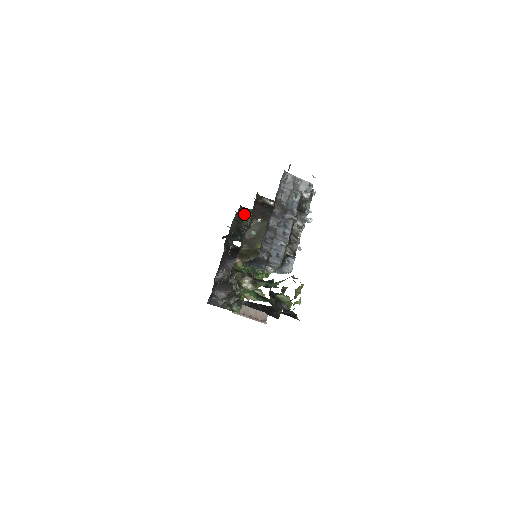
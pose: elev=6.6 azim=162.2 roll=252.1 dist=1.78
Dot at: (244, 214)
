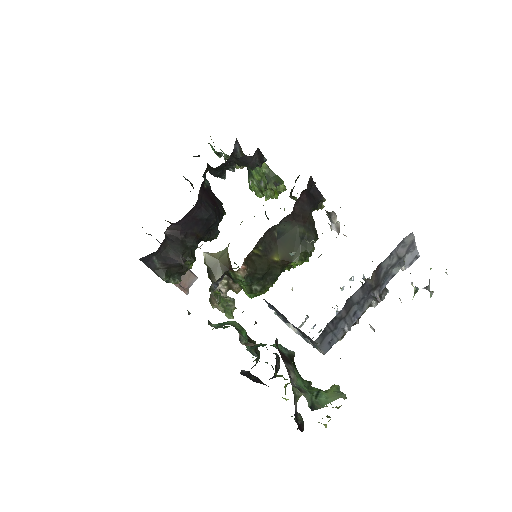
Dot at: (255, 161)
